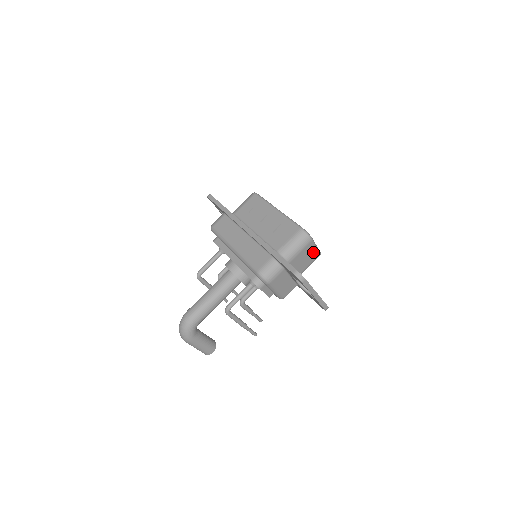
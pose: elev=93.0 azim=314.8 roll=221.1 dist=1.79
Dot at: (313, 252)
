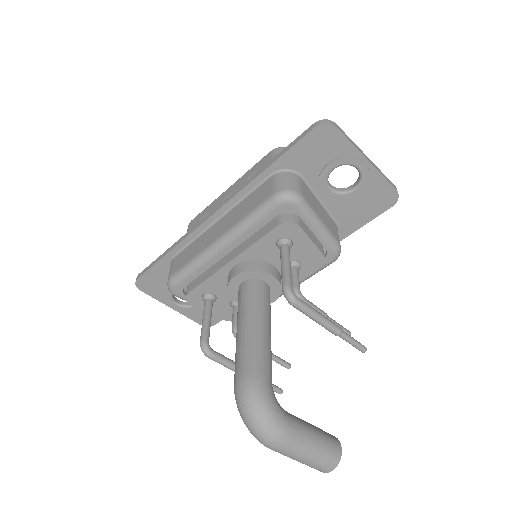
Dot at: occluded
